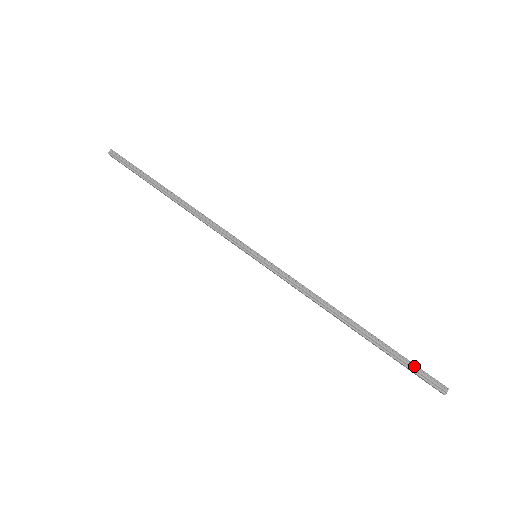
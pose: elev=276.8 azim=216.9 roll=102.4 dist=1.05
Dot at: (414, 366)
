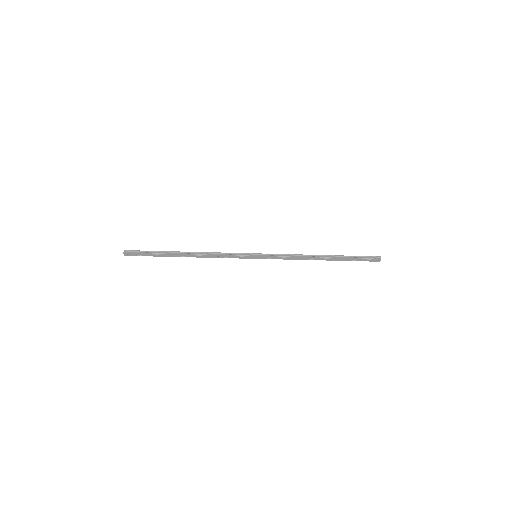
Dot at: (361, 256)
